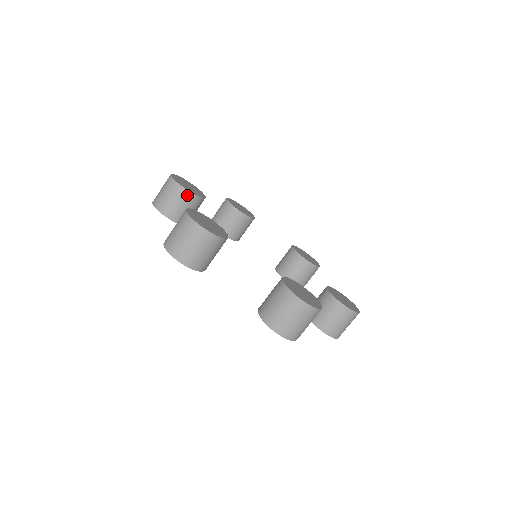
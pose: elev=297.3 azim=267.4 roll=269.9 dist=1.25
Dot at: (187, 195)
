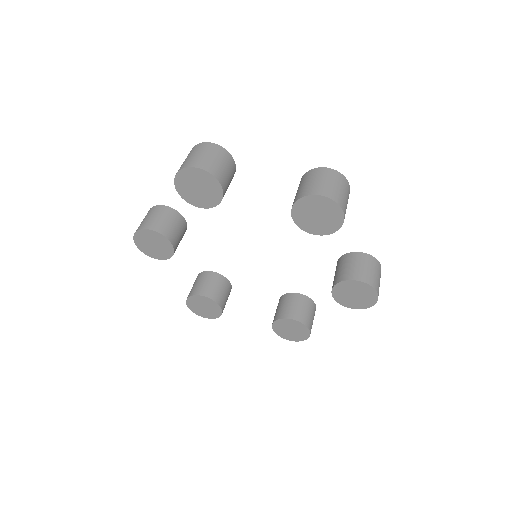
Dot at: (172, 212)
